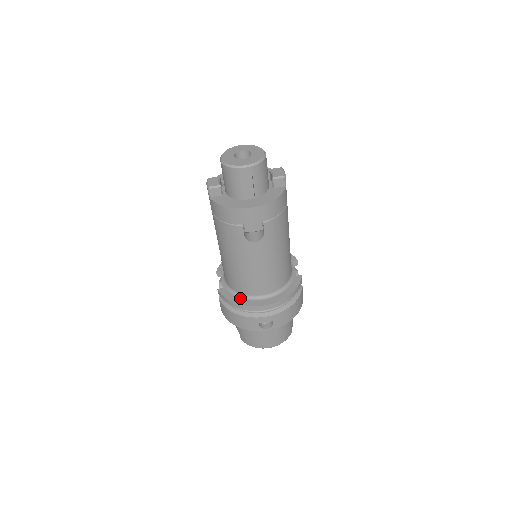
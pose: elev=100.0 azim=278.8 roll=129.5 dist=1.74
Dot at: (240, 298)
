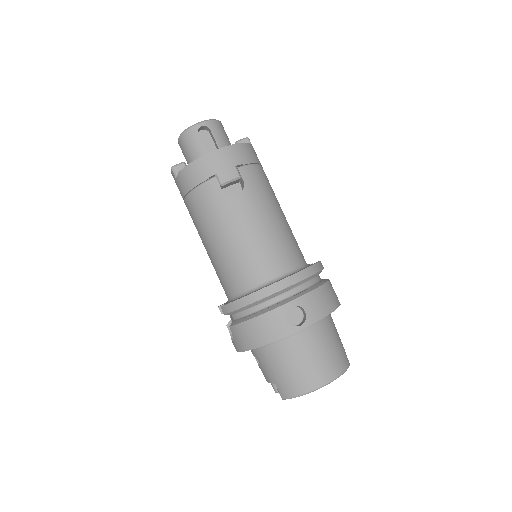
Dot at: (249, 293)
